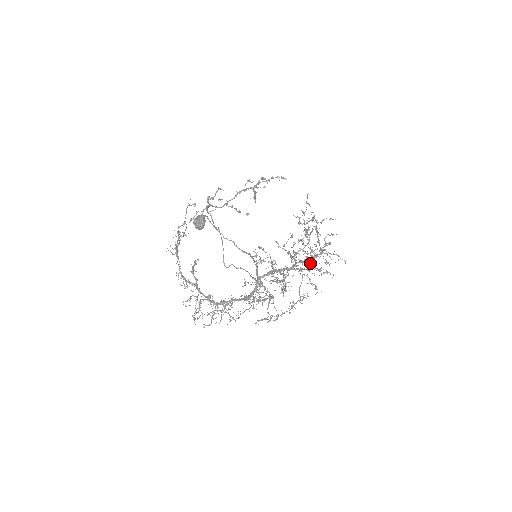
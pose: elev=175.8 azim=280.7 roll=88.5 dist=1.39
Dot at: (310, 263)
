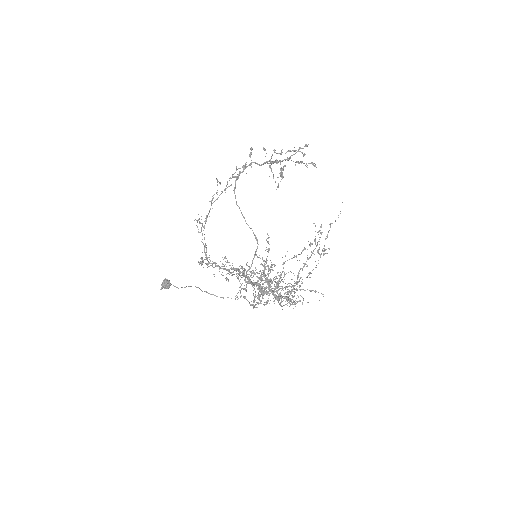
Dot at: occluded
